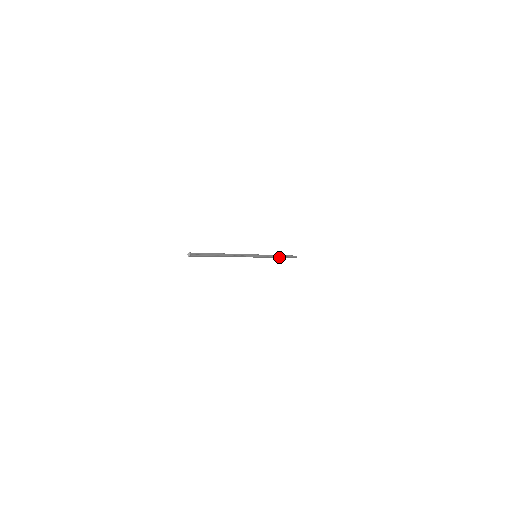
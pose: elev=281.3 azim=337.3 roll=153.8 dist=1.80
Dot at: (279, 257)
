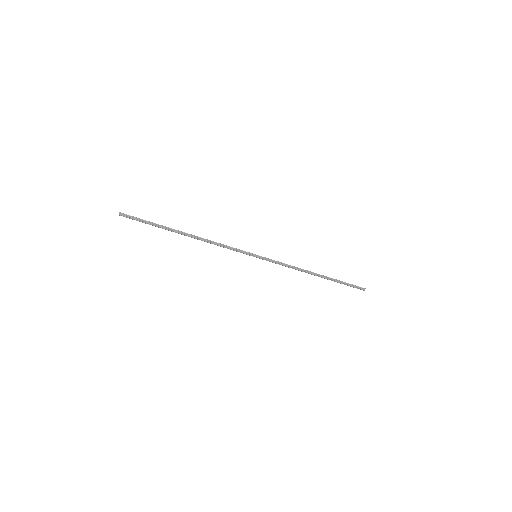
Dot at: (315, 275)
